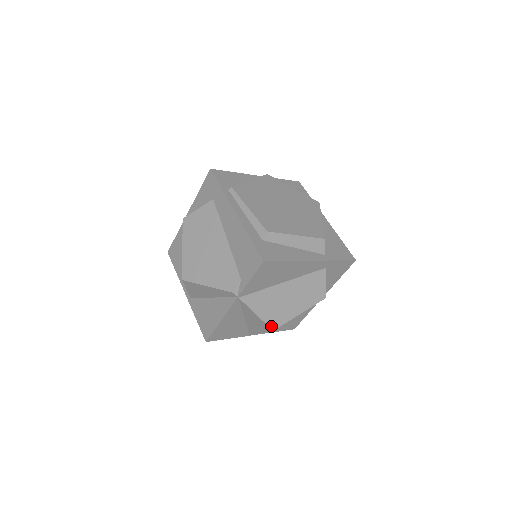
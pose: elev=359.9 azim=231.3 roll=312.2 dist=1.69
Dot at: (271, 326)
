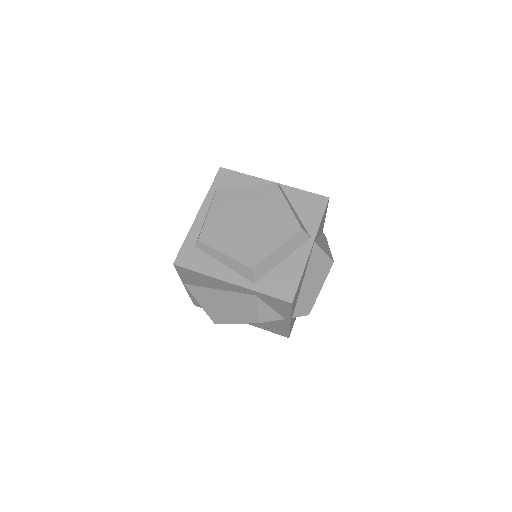
Dot at: (213, 320)
